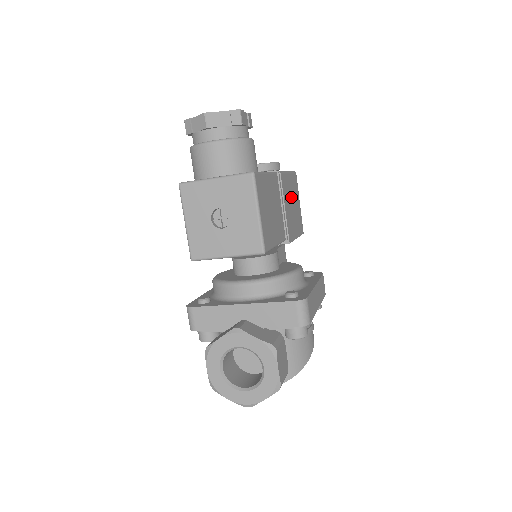
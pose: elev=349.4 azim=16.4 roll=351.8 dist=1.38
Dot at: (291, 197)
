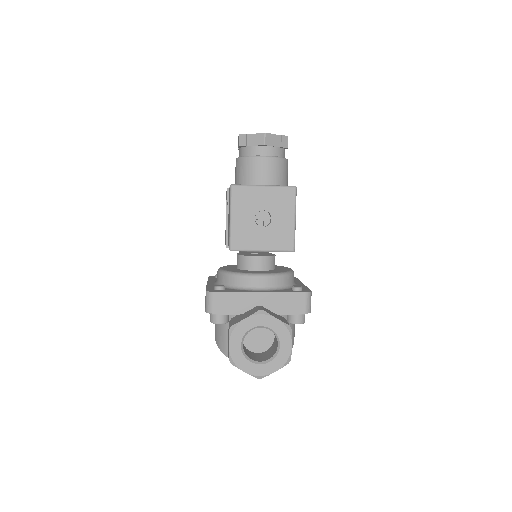
Dot at: occluded
